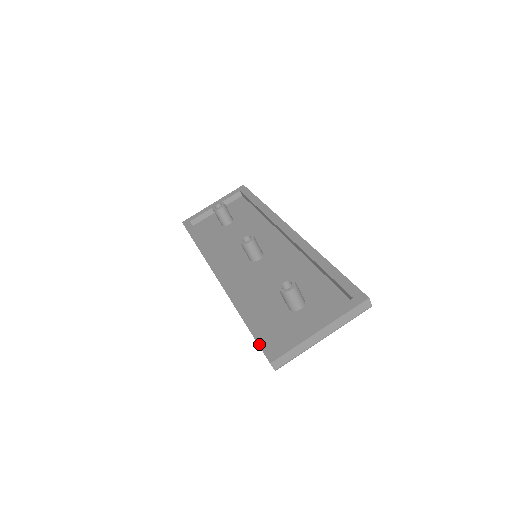
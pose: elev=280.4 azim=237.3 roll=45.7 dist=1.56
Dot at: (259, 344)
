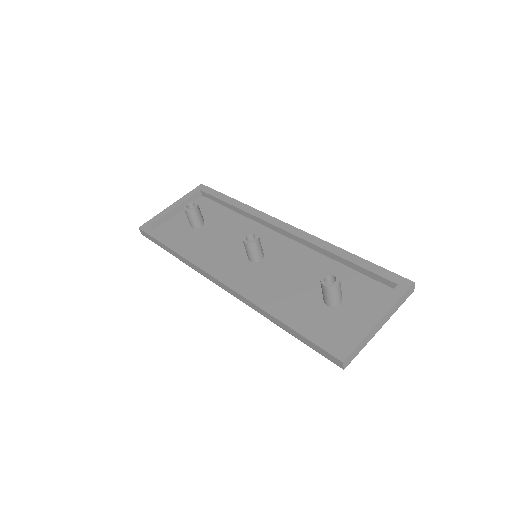
Dot at: (318, 345)
